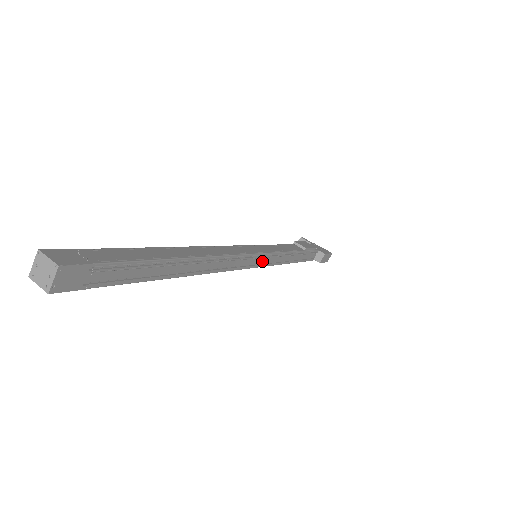
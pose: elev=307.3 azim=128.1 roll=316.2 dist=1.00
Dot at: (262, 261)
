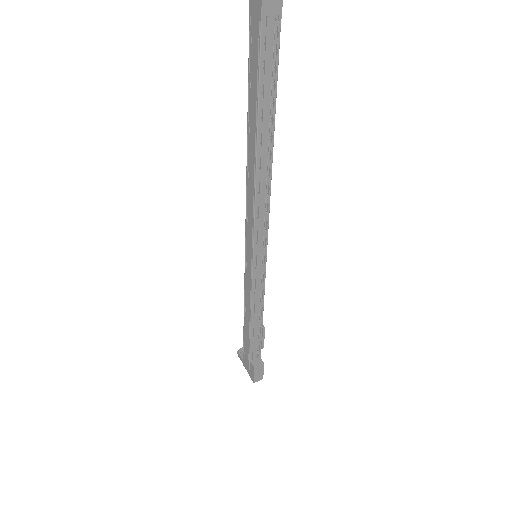
Dot at: (259, 261)
